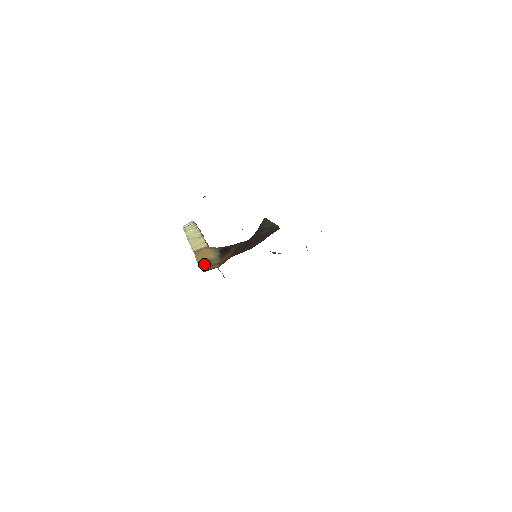
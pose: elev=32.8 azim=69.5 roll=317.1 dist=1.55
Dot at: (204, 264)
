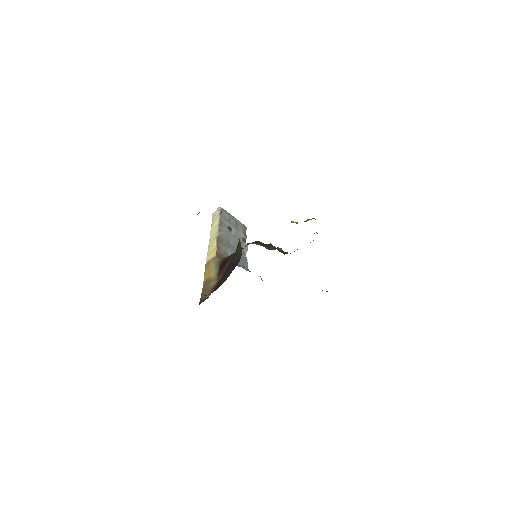
Dot at: (206, 287)
